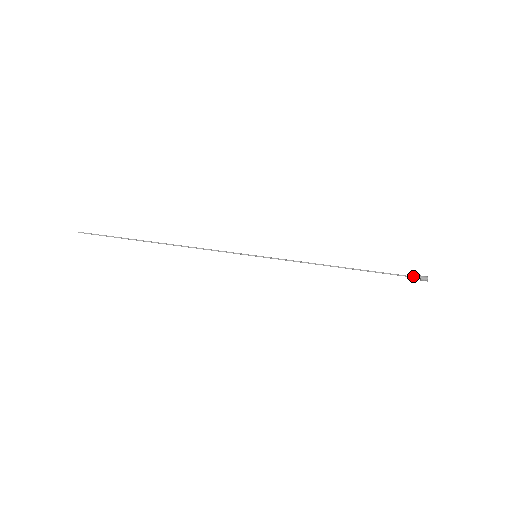
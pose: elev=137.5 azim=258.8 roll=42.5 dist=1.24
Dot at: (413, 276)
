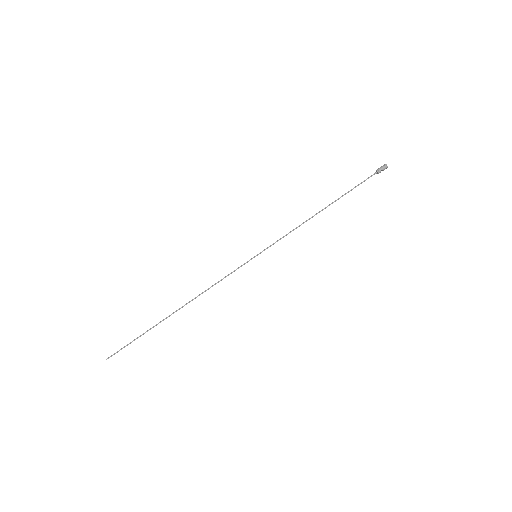
Dot at: (375, 172)
